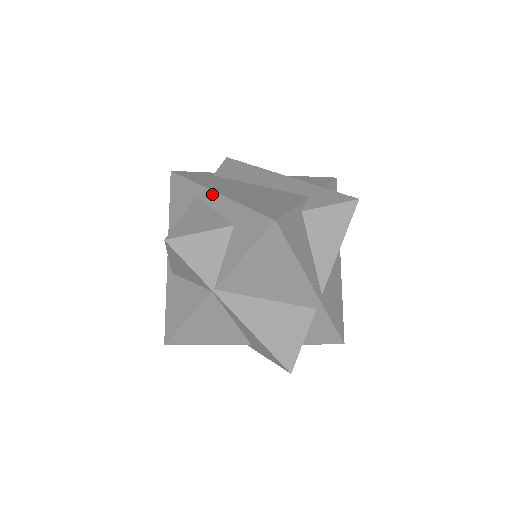
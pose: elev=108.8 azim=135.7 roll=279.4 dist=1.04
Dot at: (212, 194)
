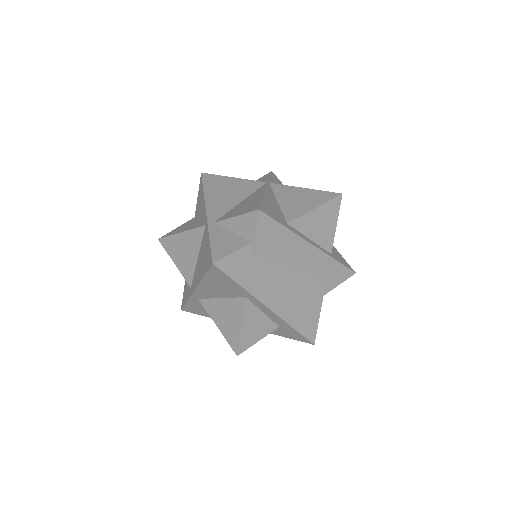
Dot at: (266, 308)
